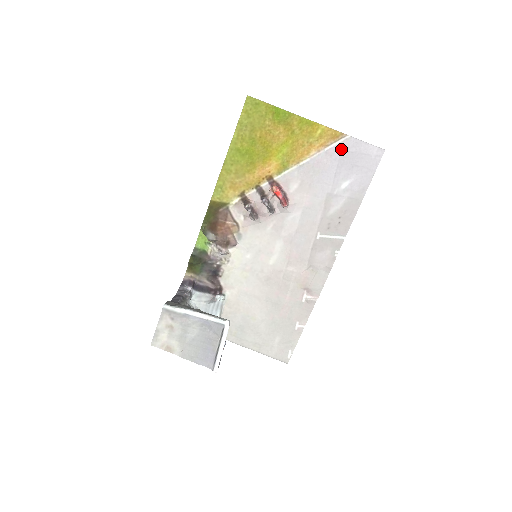
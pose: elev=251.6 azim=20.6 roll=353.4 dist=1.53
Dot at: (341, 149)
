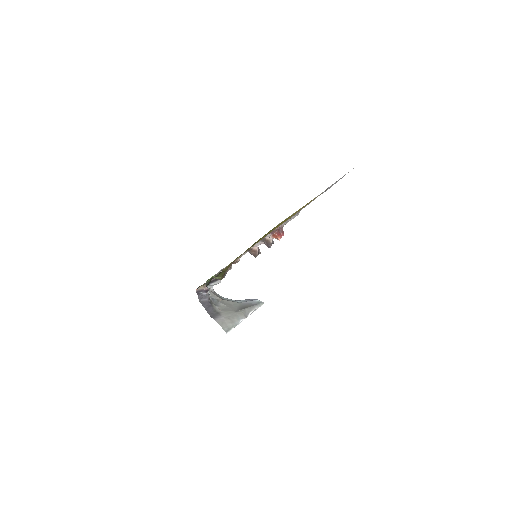
Dot at: occluded
